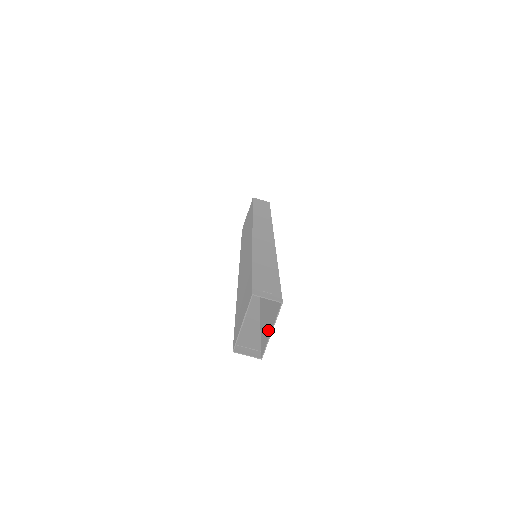
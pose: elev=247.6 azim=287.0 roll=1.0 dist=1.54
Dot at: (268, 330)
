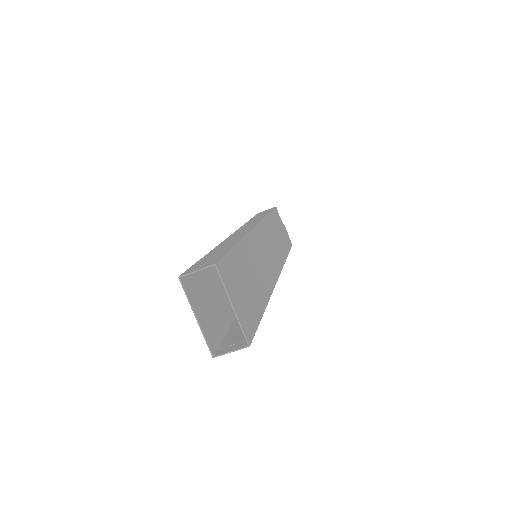
Dot at: (238, 309)
